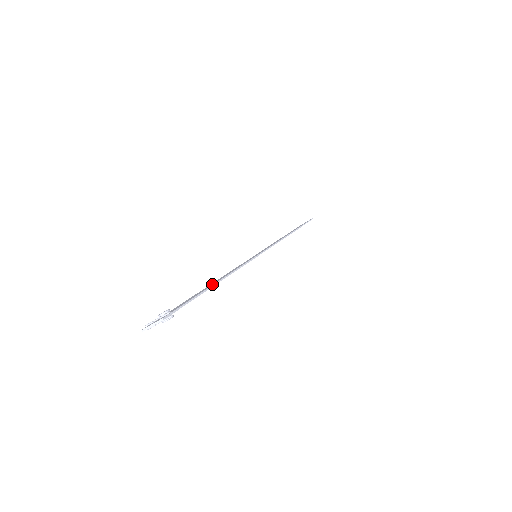
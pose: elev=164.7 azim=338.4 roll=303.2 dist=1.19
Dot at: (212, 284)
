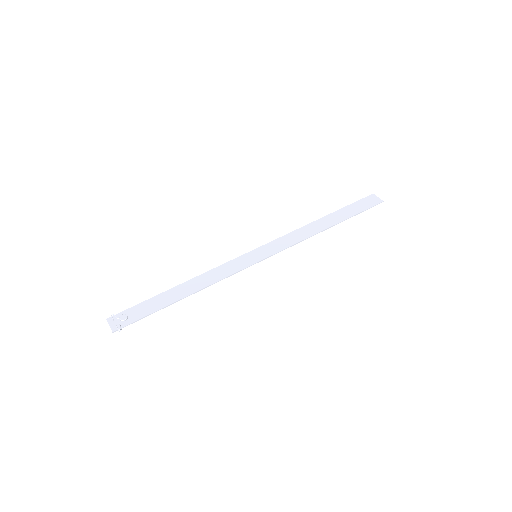
Dot at: (178, 296)
